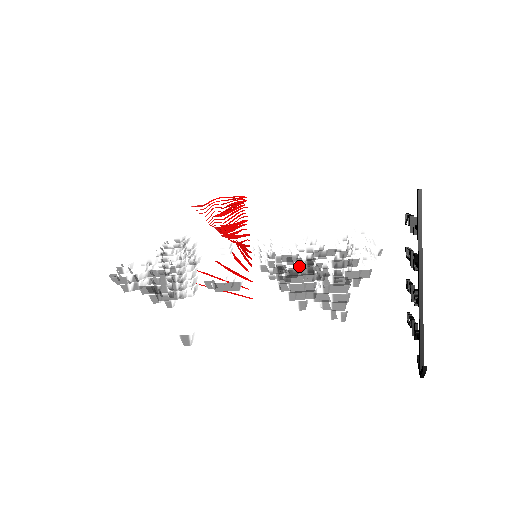
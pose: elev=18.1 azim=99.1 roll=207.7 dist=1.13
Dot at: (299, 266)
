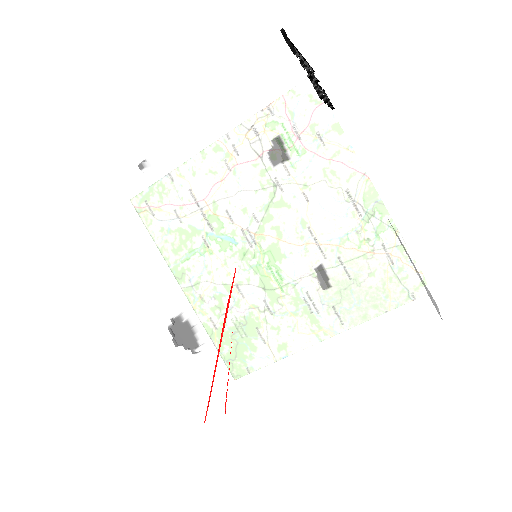
Dot at: occluded
